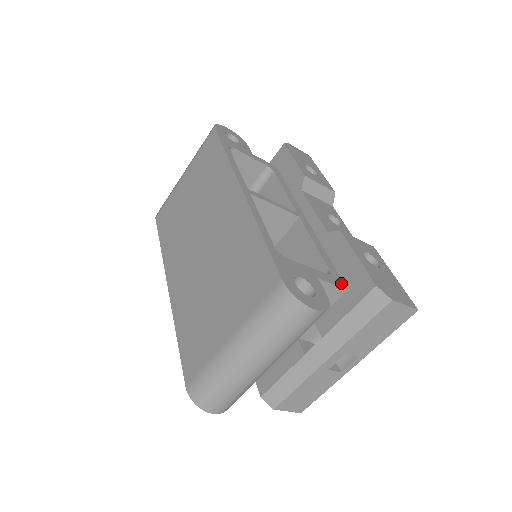
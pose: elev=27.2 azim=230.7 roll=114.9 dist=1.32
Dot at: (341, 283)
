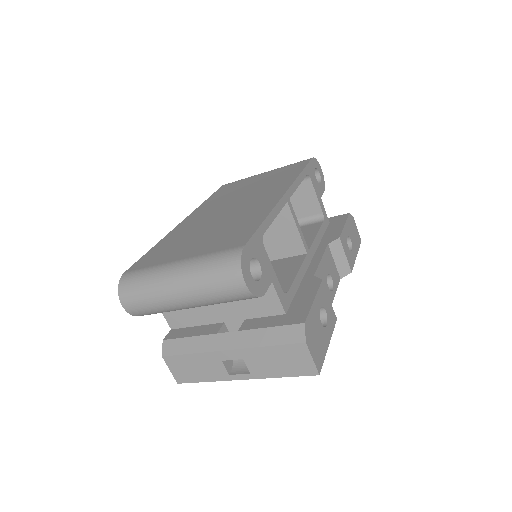
Dot at: (286, 306)
